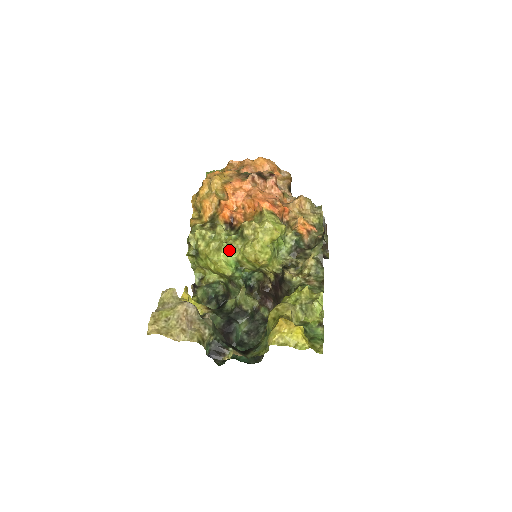
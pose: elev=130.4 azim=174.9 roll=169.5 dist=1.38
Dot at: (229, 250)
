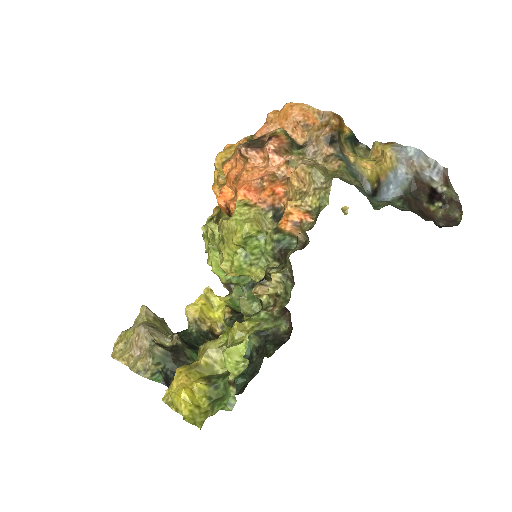
Dot at: (217, 253)
